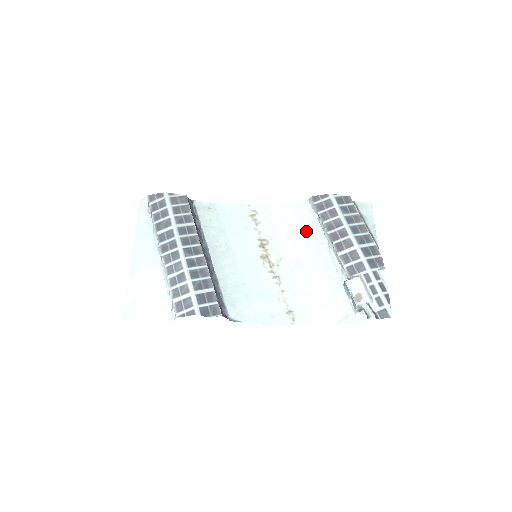
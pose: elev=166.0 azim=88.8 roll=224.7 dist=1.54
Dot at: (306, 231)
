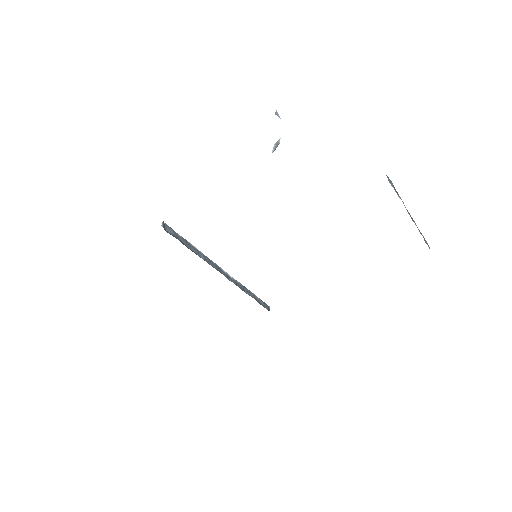
Dot at: occluded
